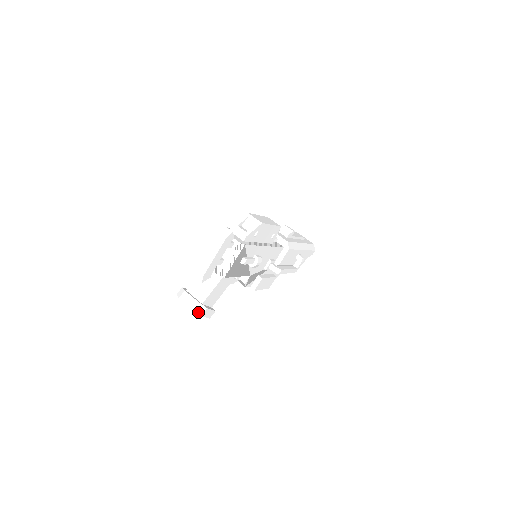
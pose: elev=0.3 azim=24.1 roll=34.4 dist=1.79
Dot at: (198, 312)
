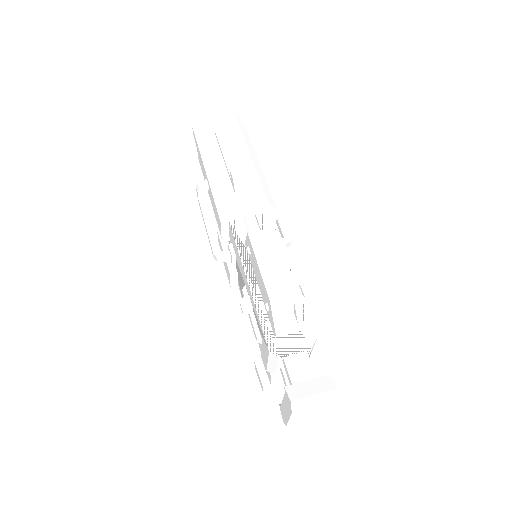
Dot at: occluded
